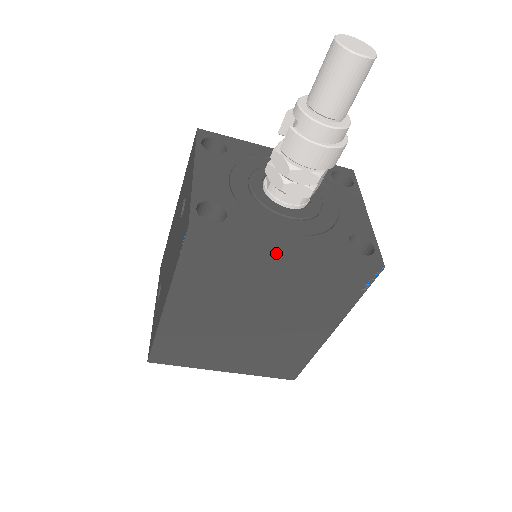
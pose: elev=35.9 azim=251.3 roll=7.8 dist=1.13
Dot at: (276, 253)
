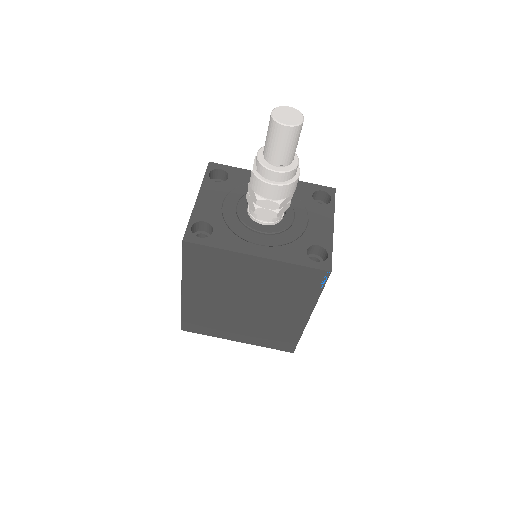
Dot at: (246, 259)
